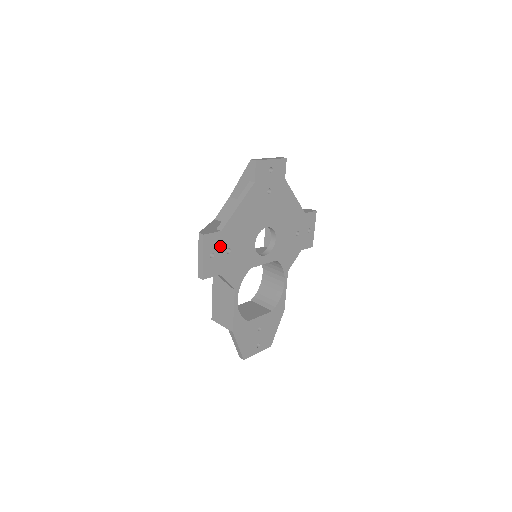
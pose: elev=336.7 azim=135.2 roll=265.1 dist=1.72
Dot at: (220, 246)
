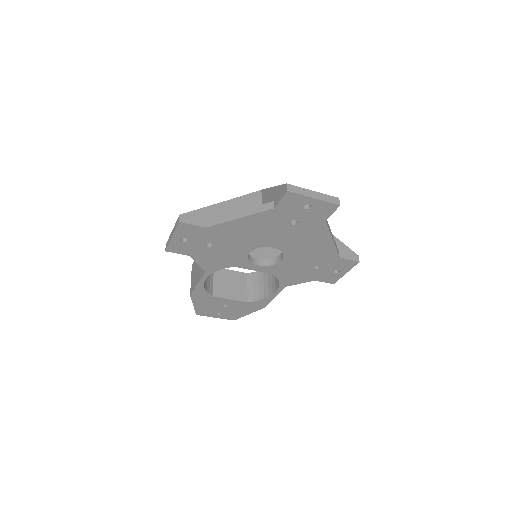
Dot at: (199, 237)
